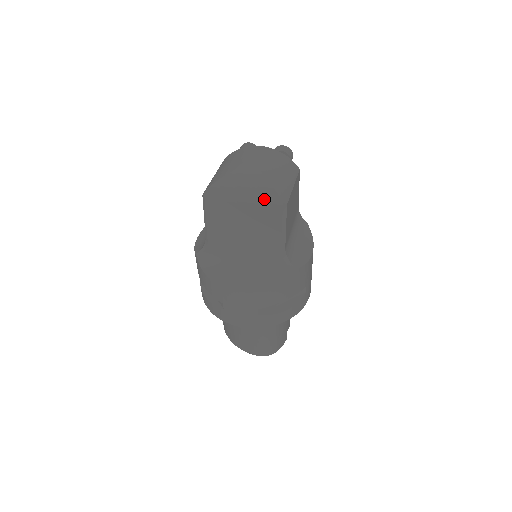
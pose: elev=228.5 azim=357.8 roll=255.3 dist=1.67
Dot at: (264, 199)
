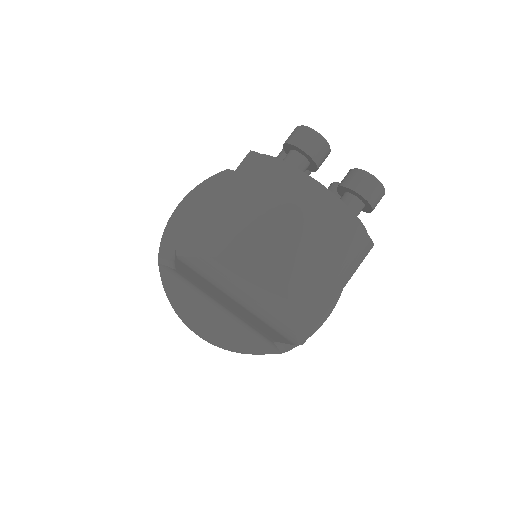
Dot at: (271, 324)
